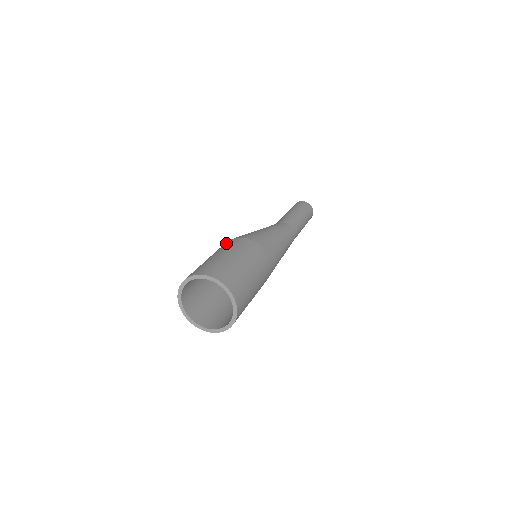
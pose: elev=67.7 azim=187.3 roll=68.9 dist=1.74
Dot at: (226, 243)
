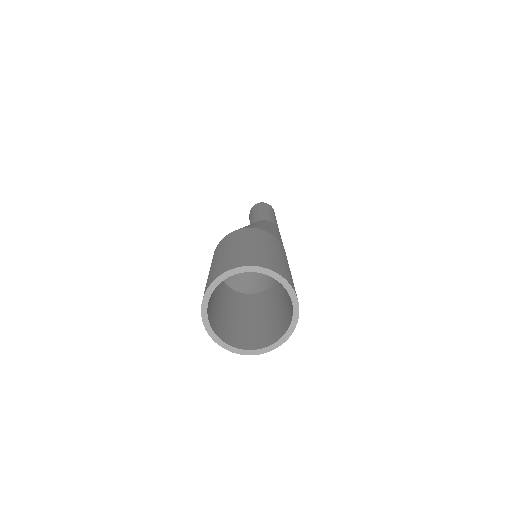
Dot at: (236, 233)
